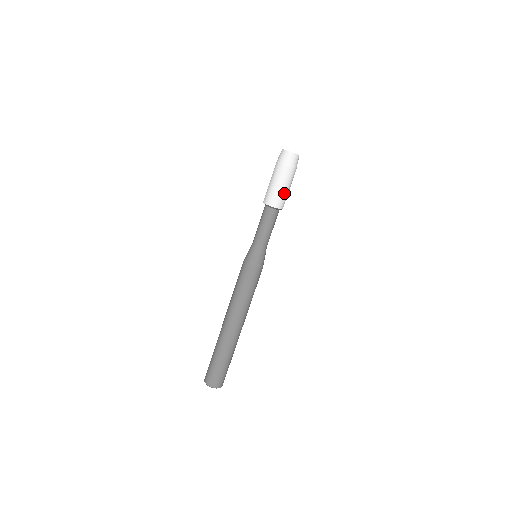
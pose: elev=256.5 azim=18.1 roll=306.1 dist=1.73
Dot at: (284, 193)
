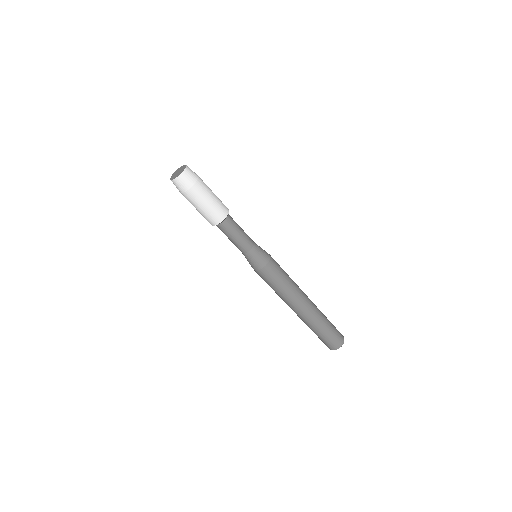
Dot at: (214, 205)
